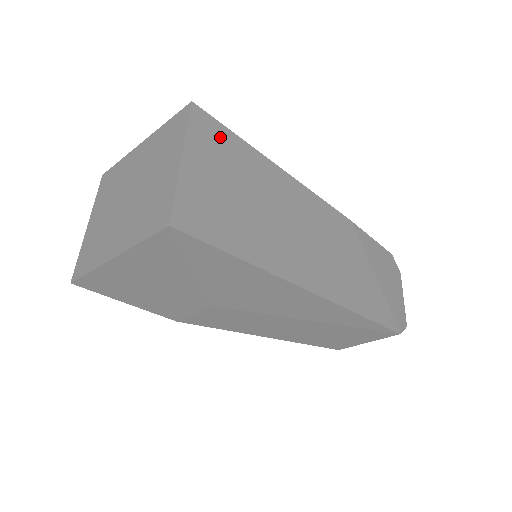
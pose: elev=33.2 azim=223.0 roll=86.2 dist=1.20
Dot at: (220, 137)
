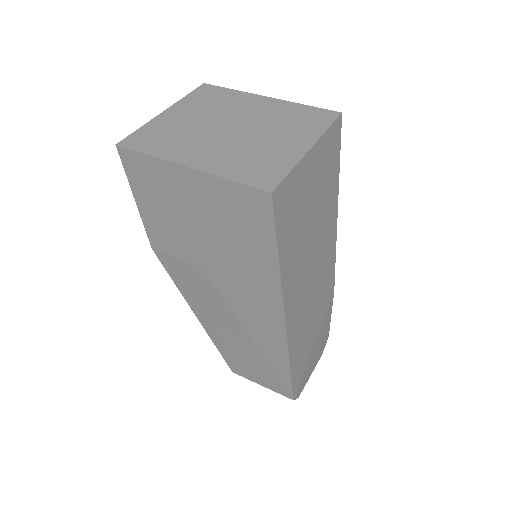
Dot at: (333, 156)
